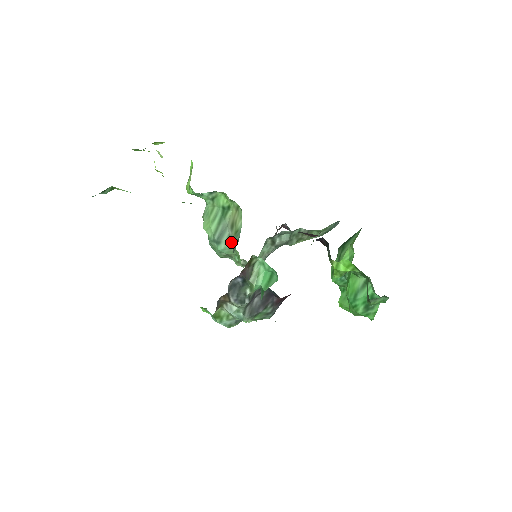
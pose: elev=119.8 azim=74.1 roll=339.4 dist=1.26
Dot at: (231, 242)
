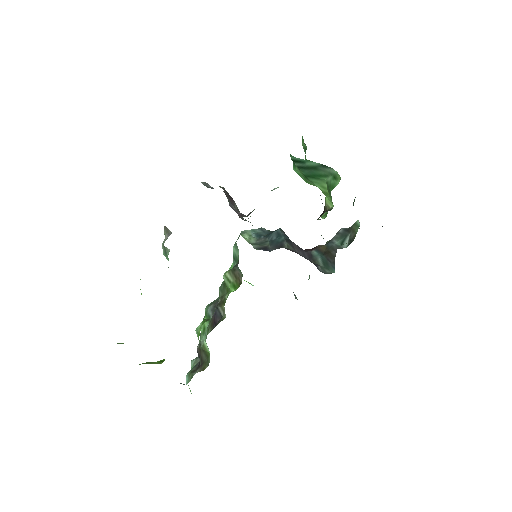
Dot at: occluded
